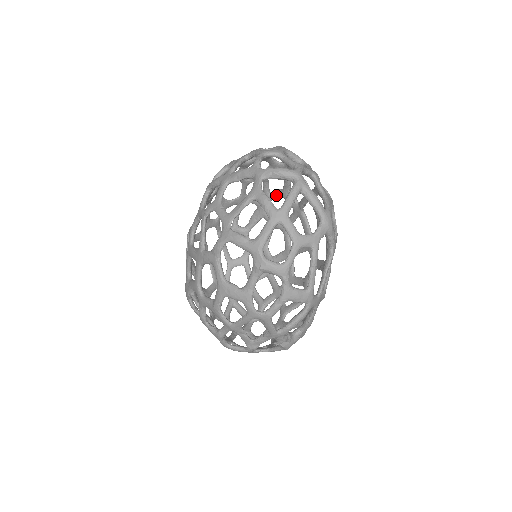
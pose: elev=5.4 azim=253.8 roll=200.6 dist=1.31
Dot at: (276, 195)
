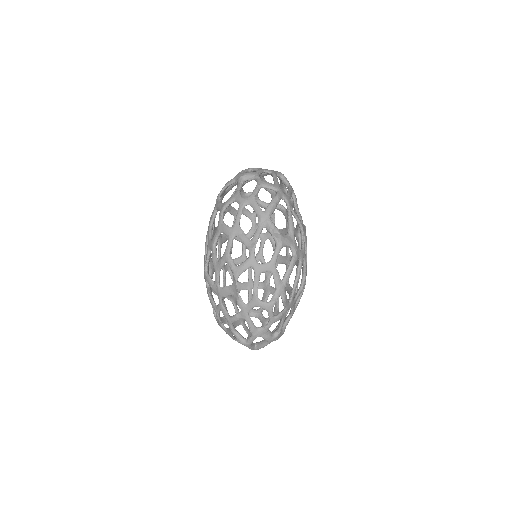
Dot at: occluded
